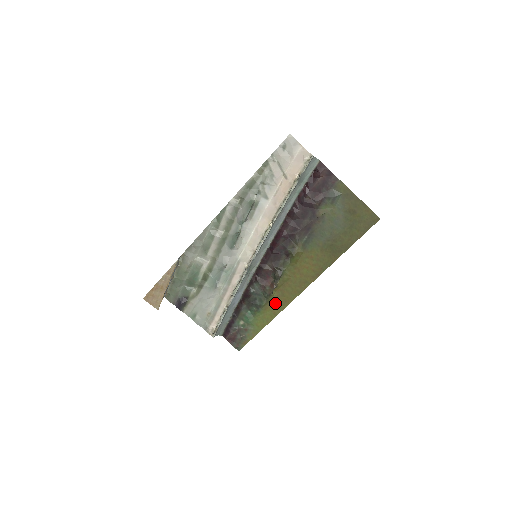
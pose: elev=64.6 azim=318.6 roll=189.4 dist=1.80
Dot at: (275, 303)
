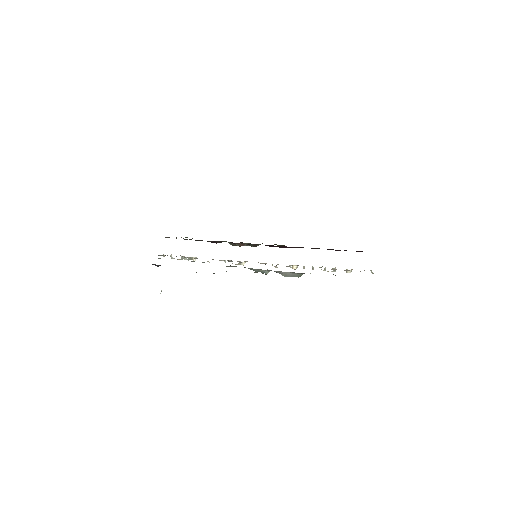
Dot at: occluded
